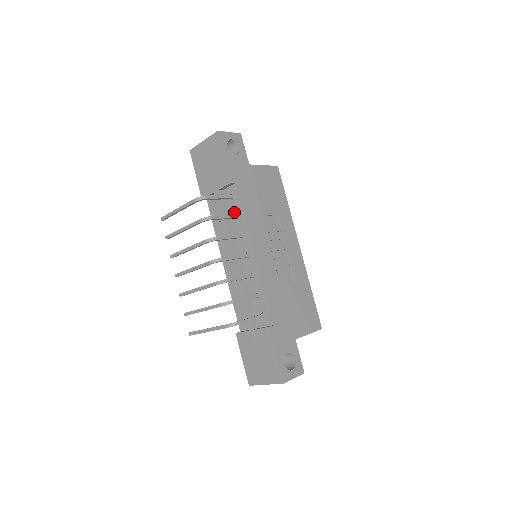
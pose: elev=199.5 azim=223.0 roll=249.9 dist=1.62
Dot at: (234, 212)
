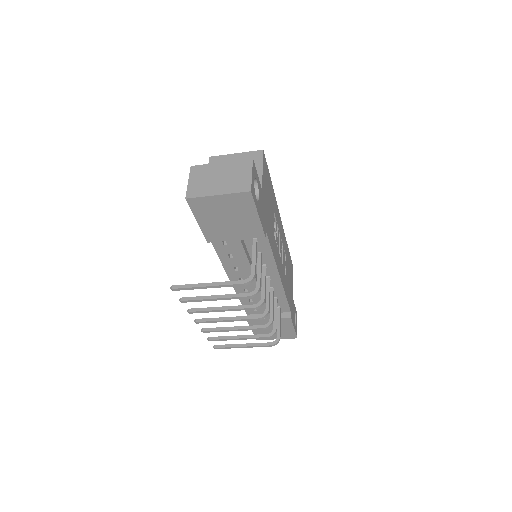
Dot at: (257, 251)
